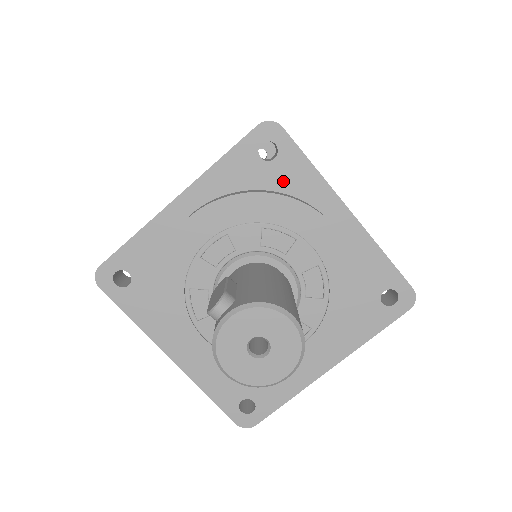
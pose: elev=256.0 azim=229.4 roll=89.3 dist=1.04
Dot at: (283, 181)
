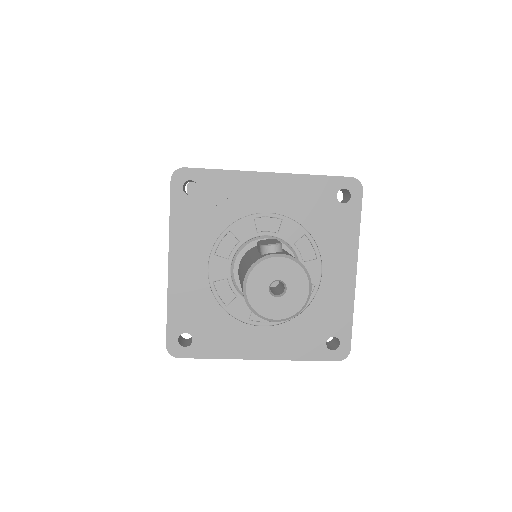
Dot at: (337, 220)
